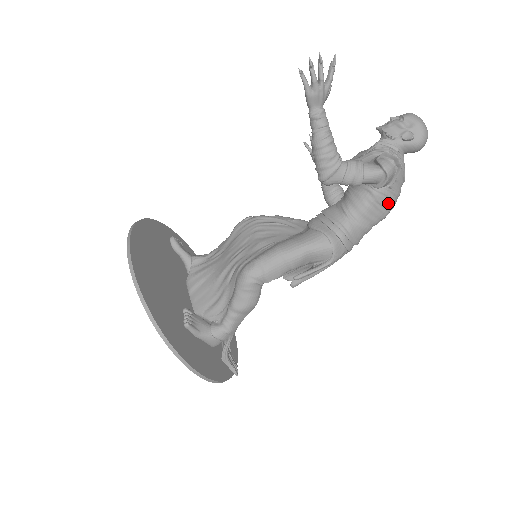
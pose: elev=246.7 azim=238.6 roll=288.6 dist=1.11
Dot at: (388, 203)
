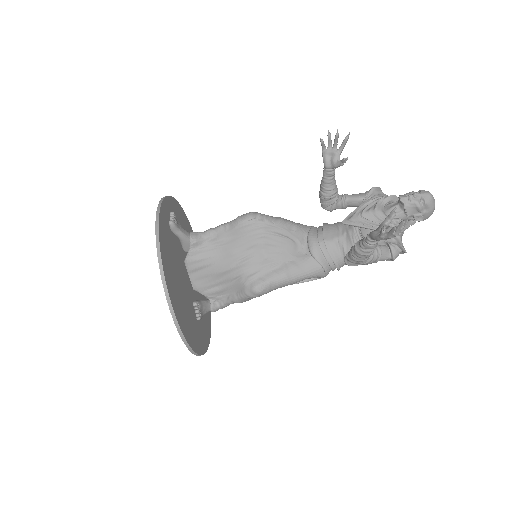
Dot at: occluded
